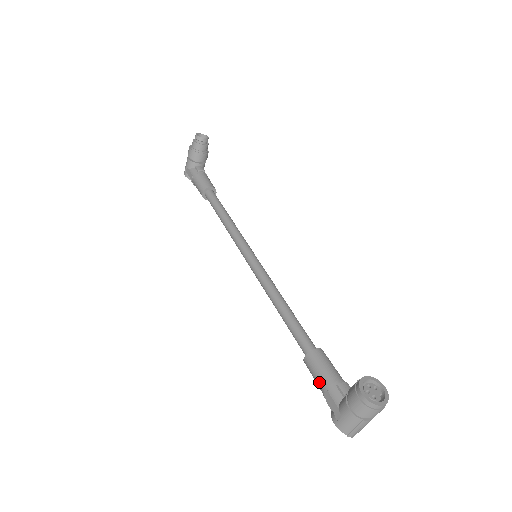
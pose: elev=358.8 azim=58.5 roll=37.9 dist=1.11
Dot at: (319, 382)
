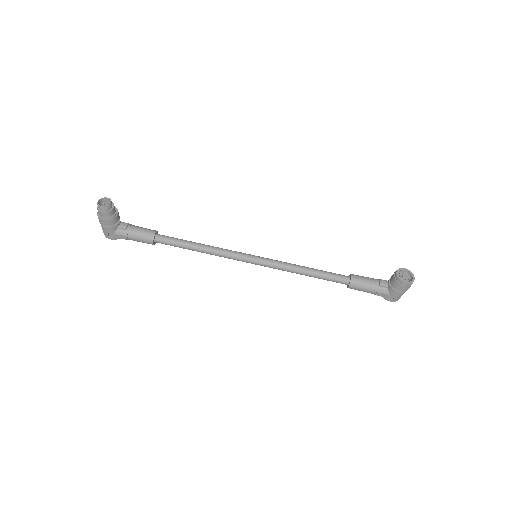
Dot at: (368, 291)
